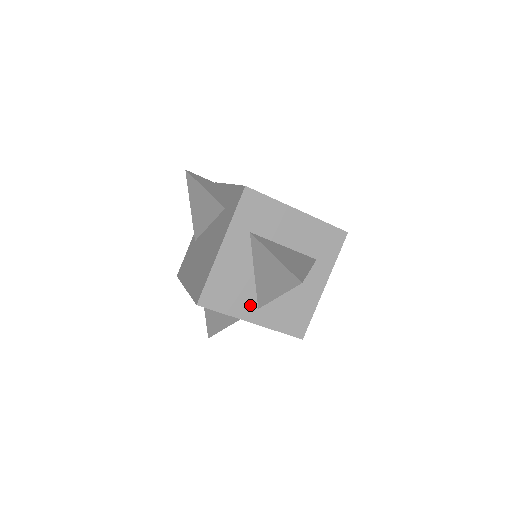
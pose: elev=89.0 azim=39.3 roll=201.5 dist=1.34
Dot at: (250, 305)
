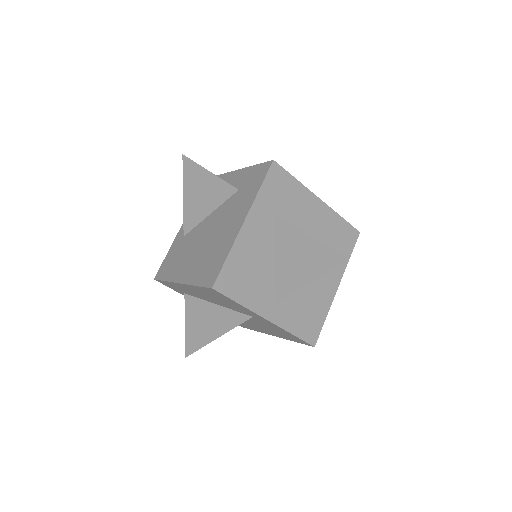
Dot at: (267, 298)
